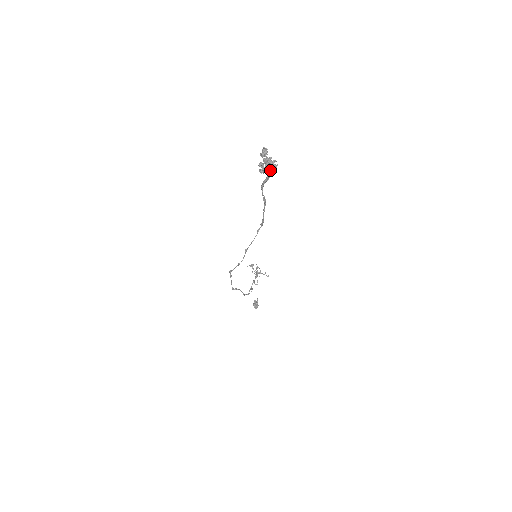
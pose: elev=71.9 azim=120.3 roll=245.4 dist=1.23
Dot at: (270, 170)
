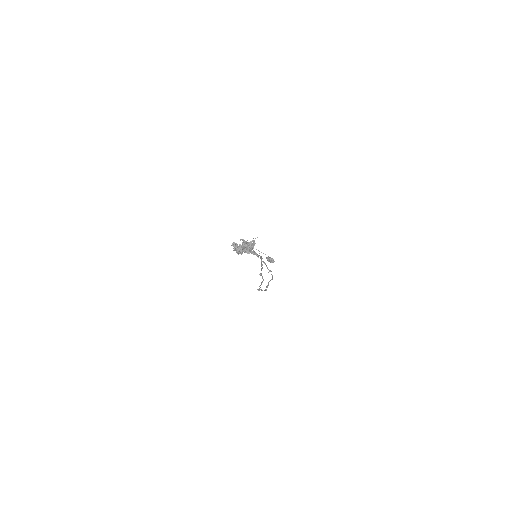
Dot at: (251, 249)
